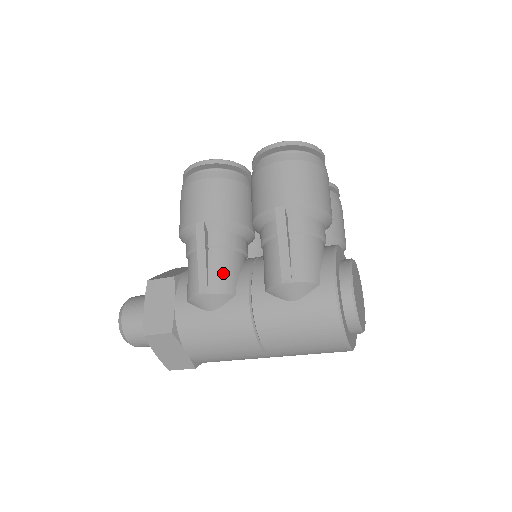
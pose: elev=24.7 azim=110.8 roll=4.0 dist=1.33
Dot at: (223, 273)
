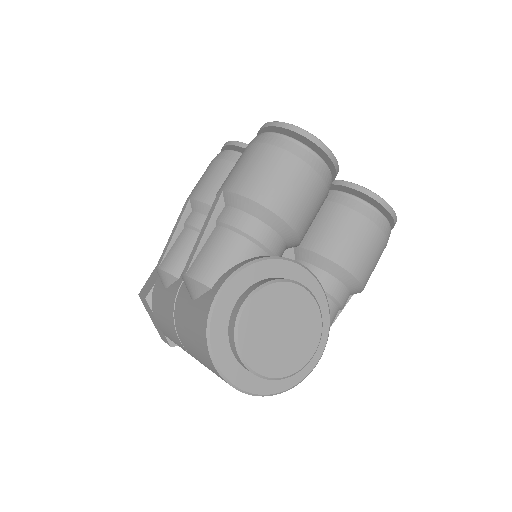
Dot at: (179, 253)
